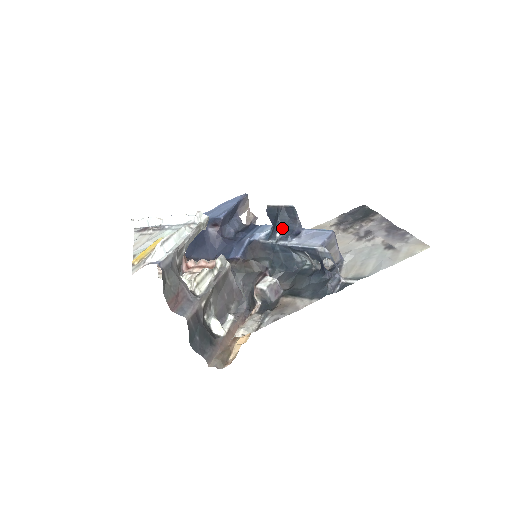
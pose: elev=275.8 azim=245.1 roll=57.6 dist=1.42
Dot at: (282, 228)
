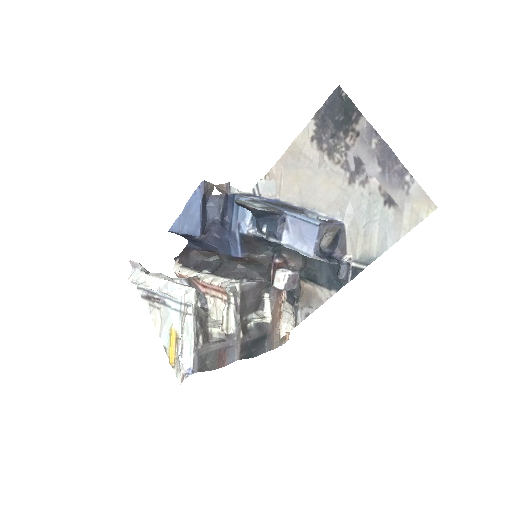
Dot at: (264, 222)
